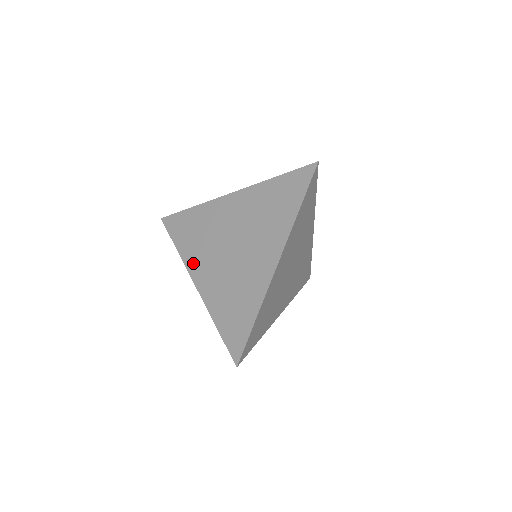
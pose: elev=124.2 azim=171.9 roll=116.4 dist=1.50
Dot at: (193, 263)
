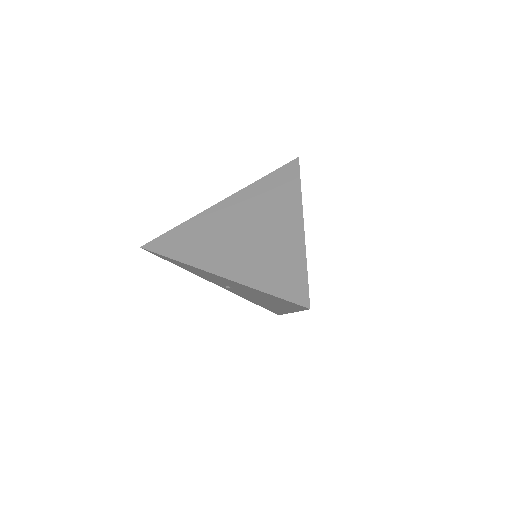
Dot at: (204, 260)
